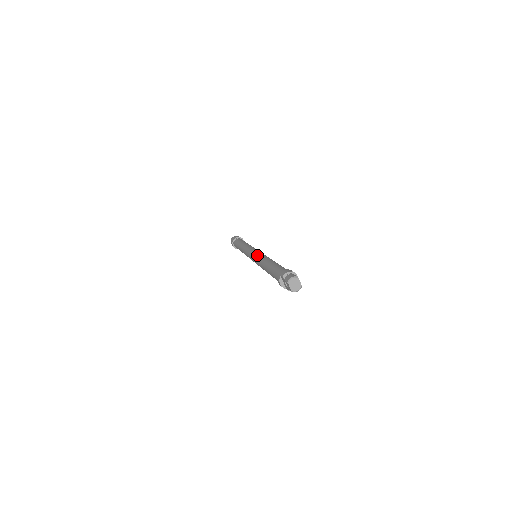
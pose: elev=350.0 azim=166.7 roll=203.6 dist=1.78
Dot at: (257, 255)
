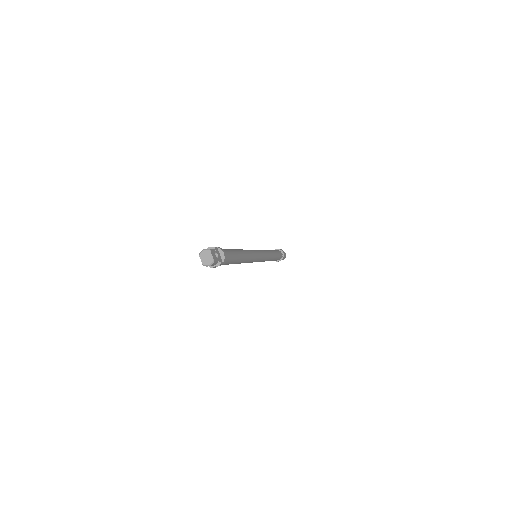
Dot at: occluded
